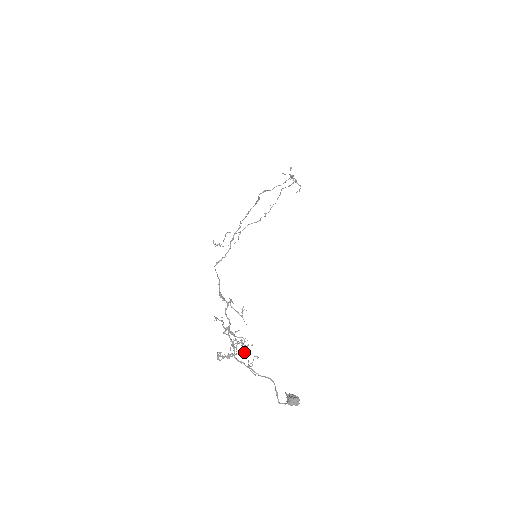
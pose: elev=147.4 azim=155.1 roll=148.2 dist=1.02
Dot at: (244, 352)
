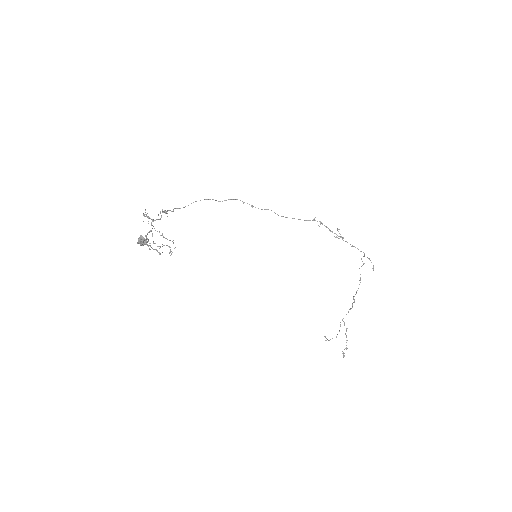
Dot at: occluded
